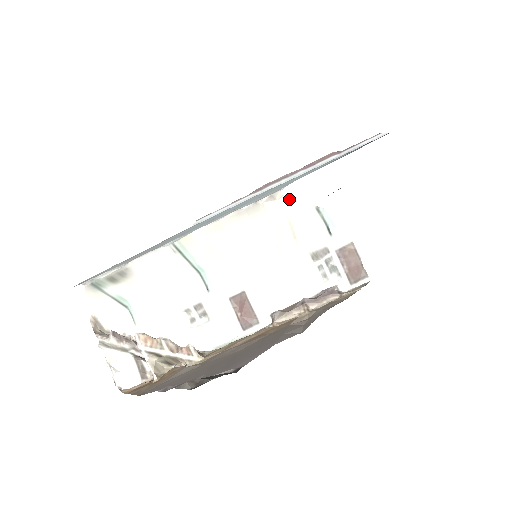
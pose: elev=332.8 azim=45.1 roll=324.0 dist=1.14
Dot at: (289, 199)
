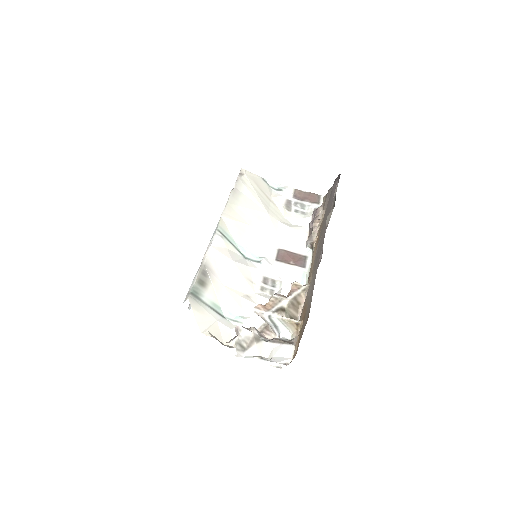
Dot at: (249, 173)
